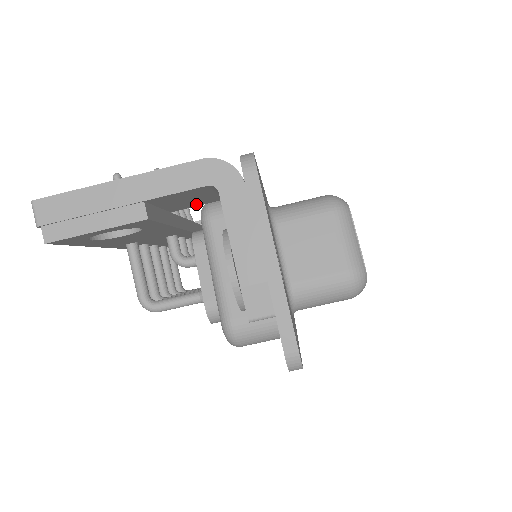
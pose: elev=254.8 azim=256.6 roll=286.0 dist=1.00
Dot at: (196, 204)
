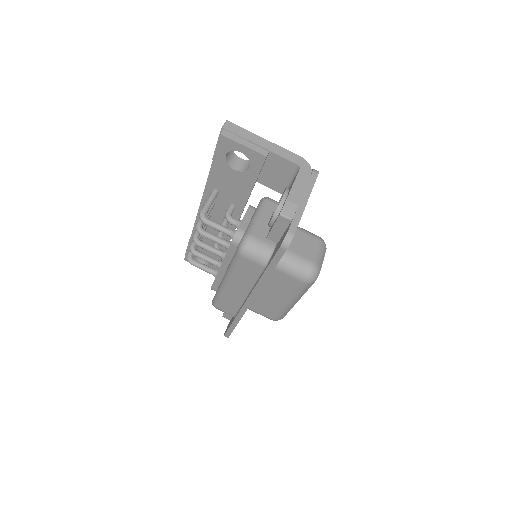
Dot at: (271, 185)
